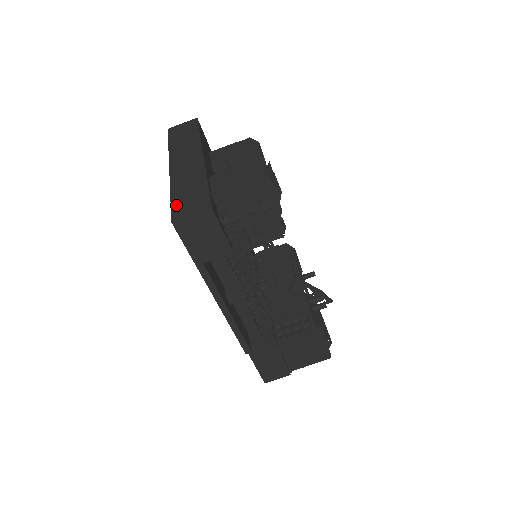
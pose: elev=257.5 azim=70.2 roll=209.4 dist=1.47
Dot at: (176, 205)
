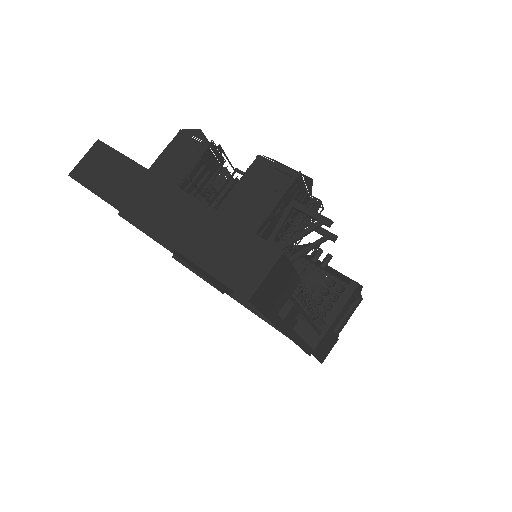
Dot at: (225, 275)
